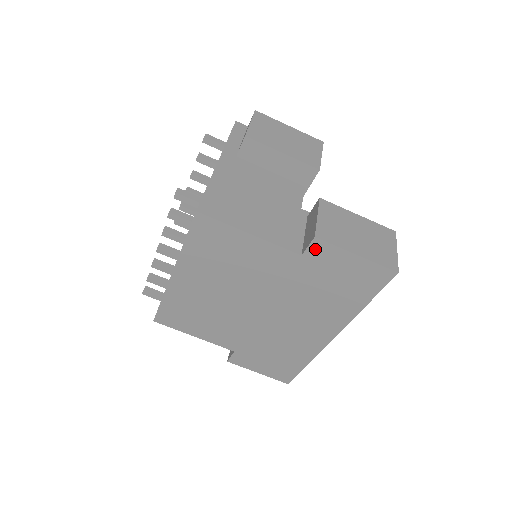
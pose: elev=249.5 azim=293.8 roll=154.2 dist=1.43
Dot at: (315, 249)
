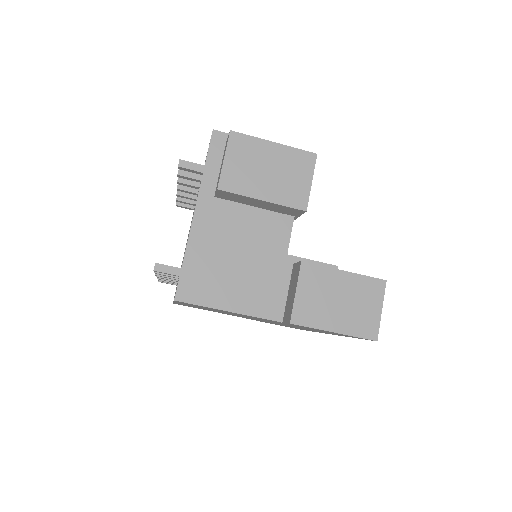
Dot at: (293, 324)
